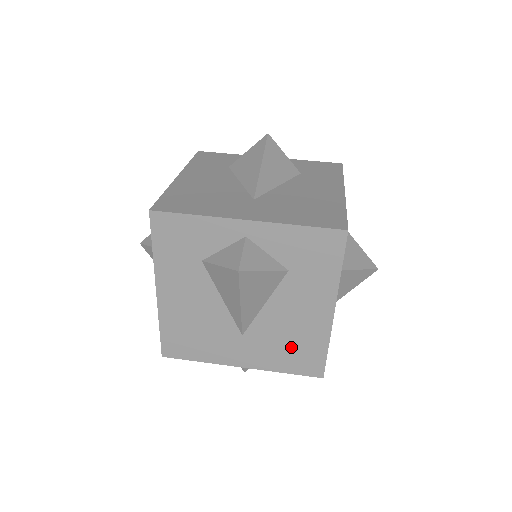
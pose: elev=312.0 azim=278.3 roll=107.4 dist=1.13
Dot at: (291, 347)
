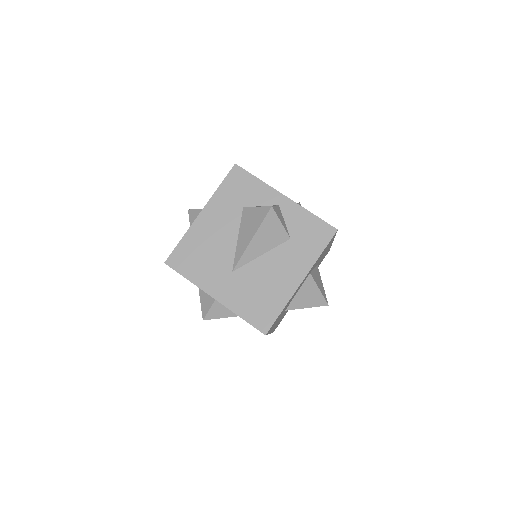
Dot at: occluded
